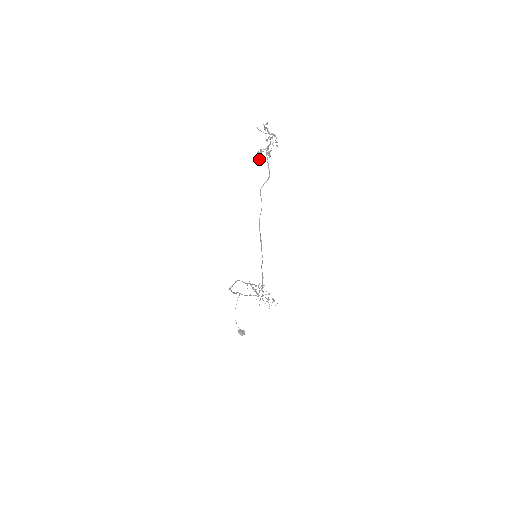
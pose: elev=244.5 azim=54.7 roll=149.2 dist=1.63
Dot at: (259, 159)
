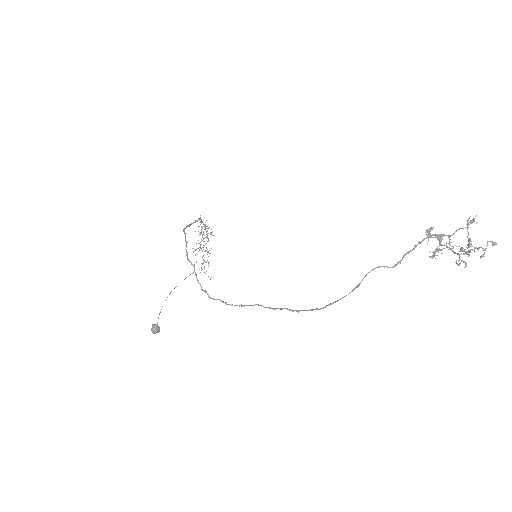
Dot at: (419, 242)
